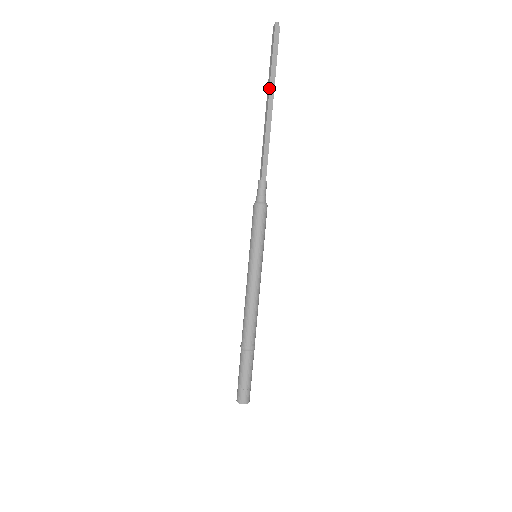
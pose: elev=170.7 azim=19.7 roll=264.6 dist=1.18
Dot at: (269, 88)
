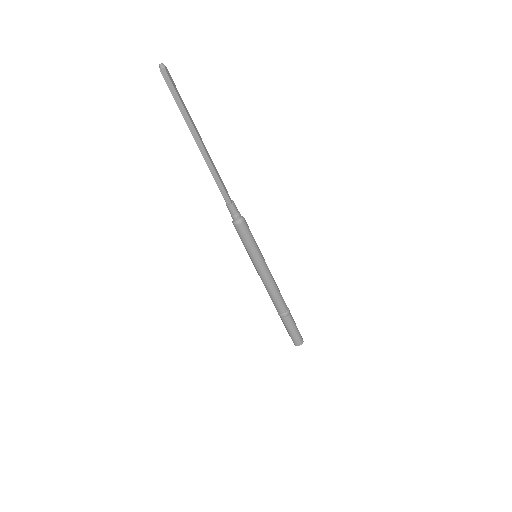
Dot at: occluded
